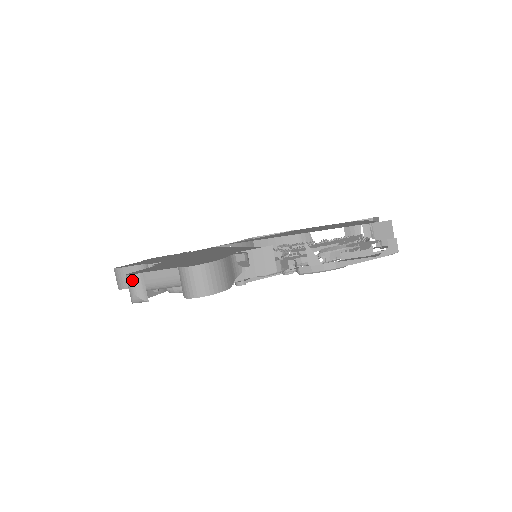
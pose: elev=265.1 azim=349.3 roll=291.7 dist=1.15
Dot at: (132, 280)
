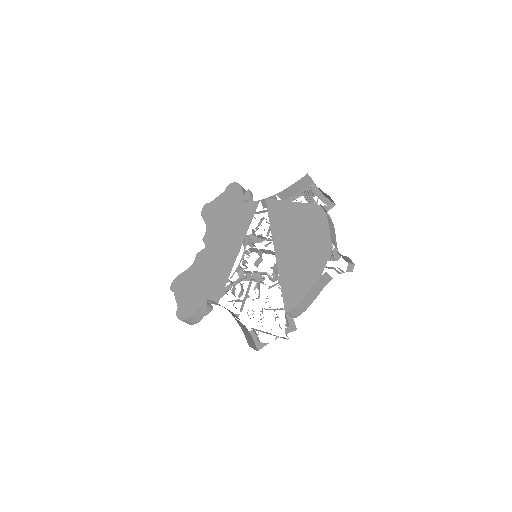
Dot at: (172, 291)
